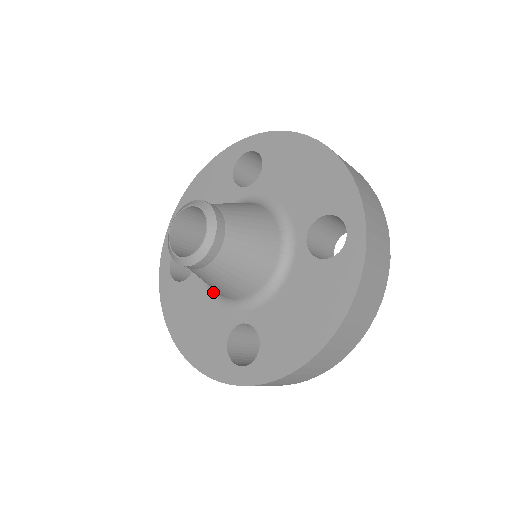
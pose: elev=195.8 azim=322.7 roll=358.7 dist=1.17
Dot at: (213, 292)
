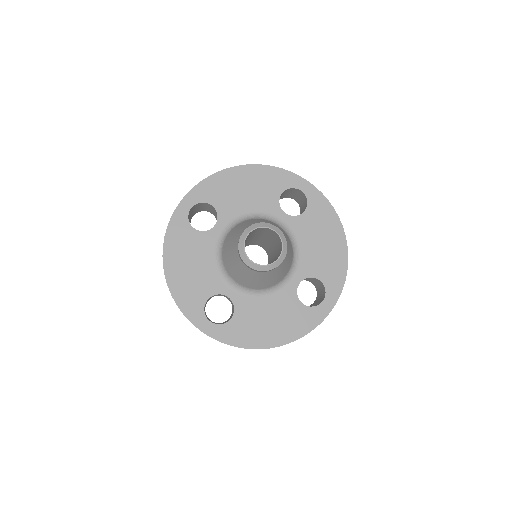
Dot at: (263, 293)
